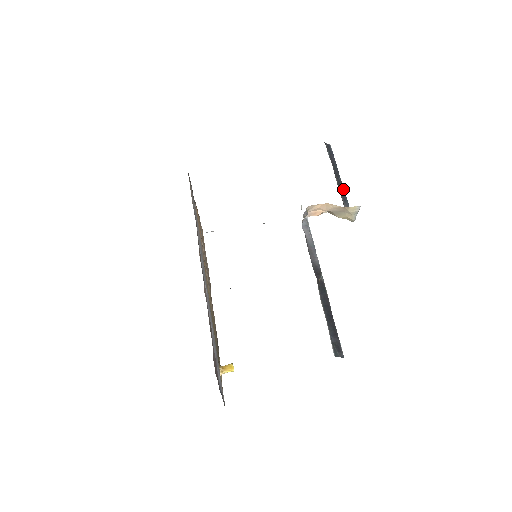
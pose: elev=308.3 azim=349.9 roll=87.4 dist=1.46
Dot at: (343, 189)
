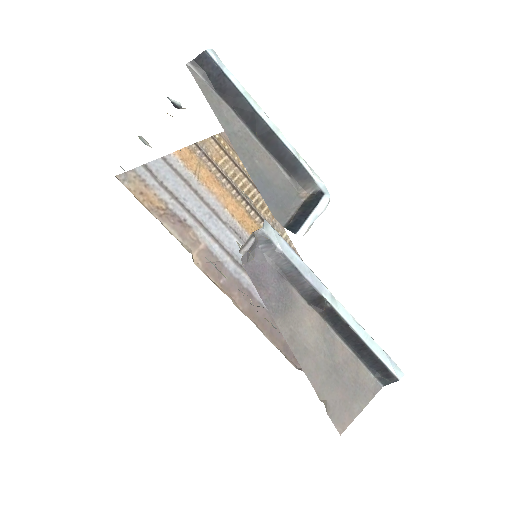
Dot at: (280, 145)
